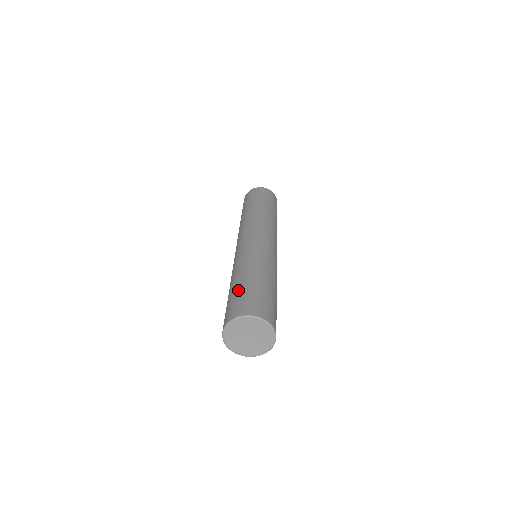
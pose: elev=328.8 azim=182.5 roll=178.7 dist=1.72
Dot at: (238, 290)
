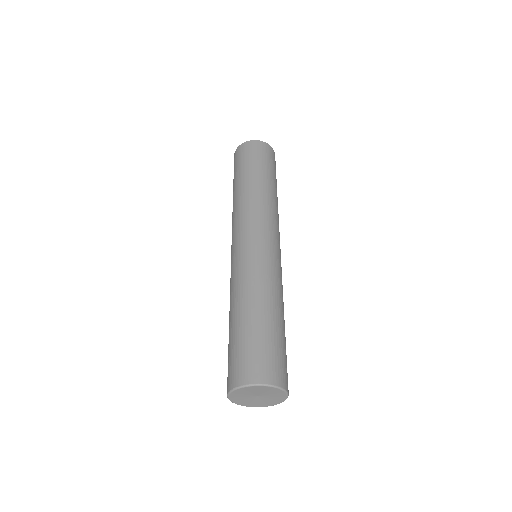
Dot at: (248, 335)
